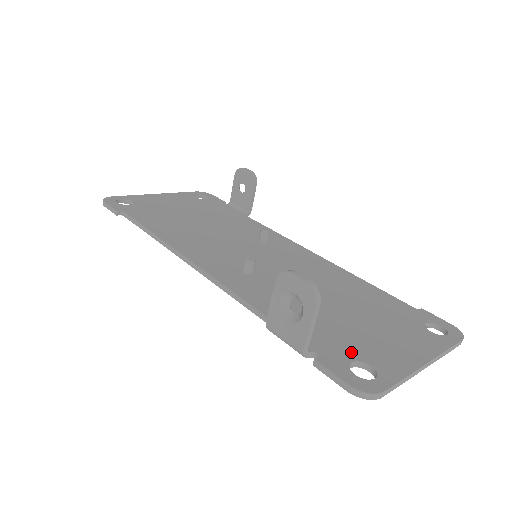
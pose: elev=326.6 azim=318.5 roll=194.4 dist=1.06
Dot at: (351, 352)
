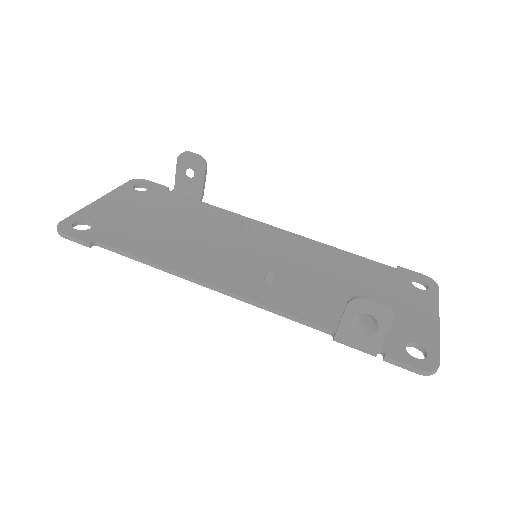
Dot at: (397, 336)
